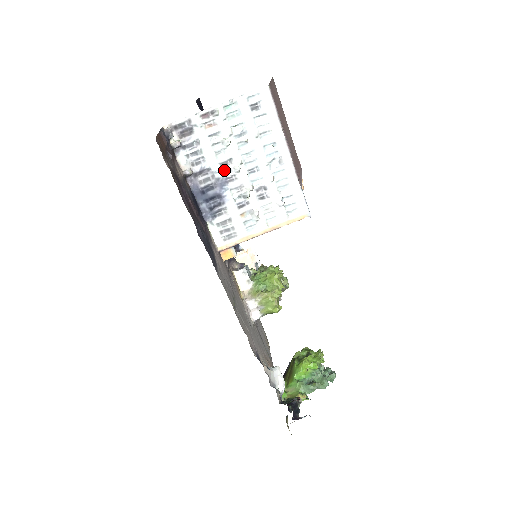
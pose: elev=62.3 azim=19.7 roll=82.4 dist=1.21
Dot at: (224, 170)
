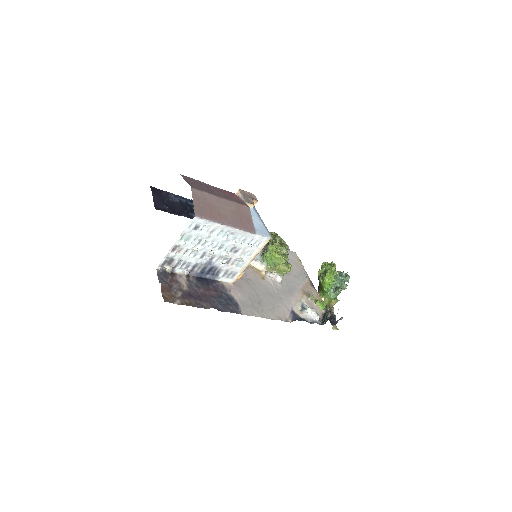
Dot at: (205, 258)
